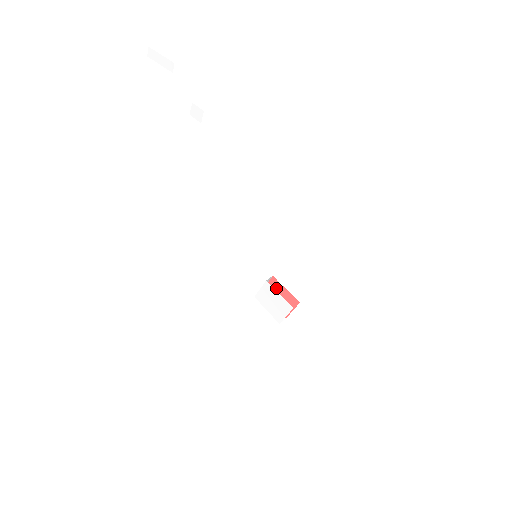
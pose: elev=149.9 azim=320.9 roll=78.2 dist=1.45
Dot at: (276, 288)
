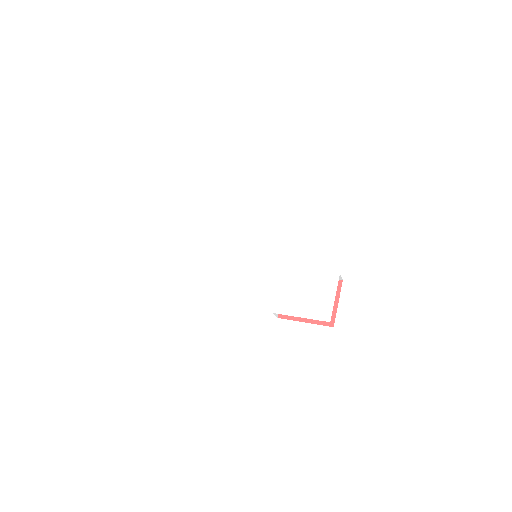
Dot at: occluded
